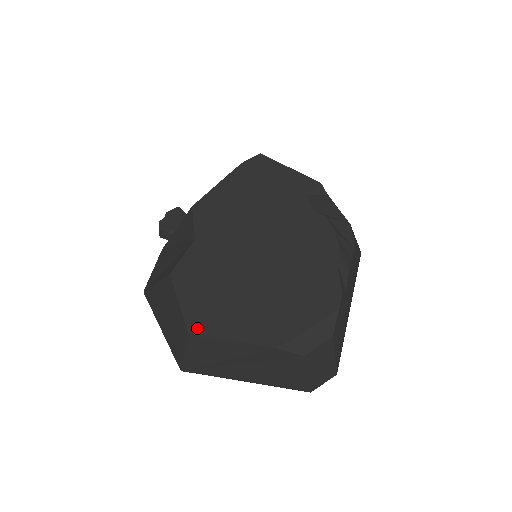
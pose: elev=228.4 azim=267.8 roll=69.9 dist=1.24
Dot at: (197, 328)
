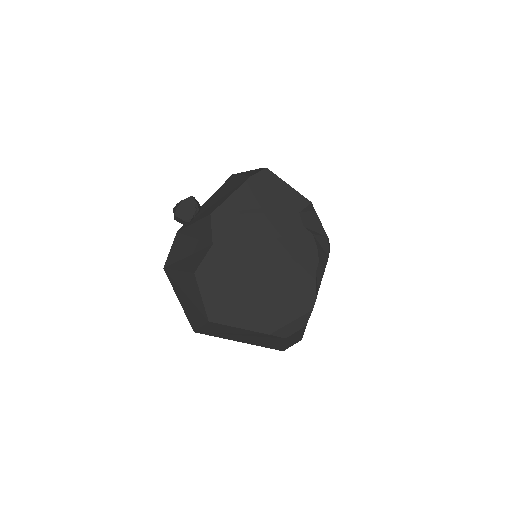
Dot at: (215, 317)
